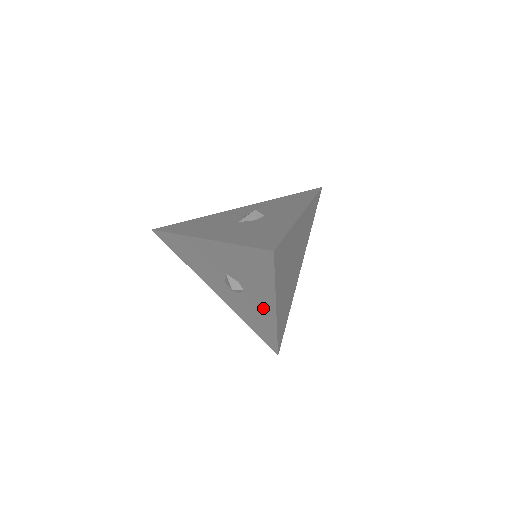
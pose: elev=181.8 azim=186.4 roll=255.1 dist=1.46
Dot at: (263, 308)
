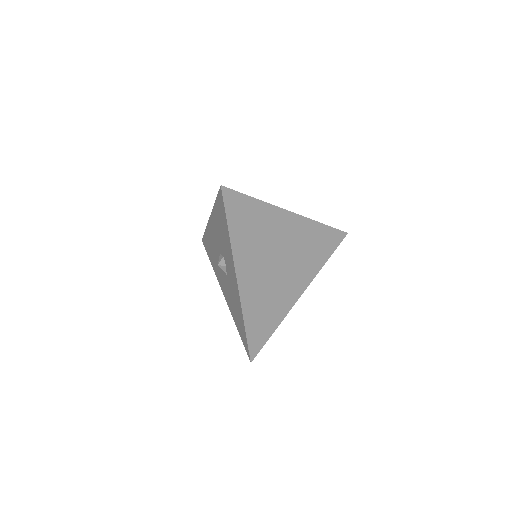
Dot at: (234, 282)
